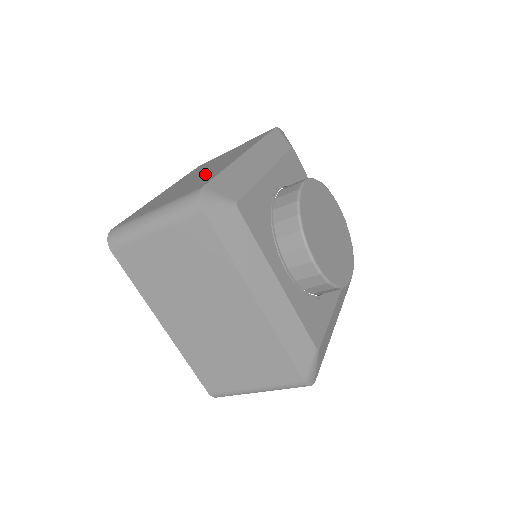
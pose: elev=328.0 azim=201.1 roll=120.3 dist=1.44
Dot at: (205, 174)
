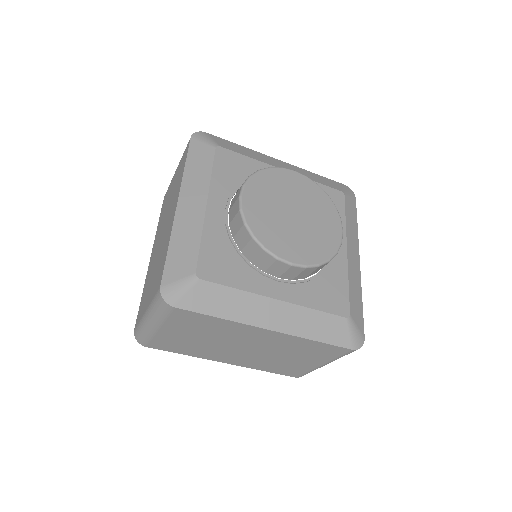
Dot at: (163, 242)
